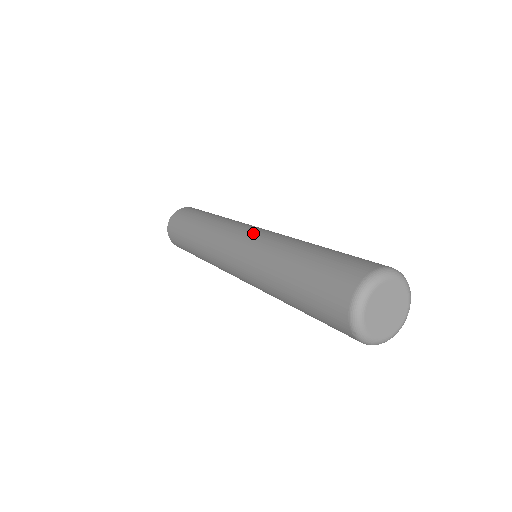
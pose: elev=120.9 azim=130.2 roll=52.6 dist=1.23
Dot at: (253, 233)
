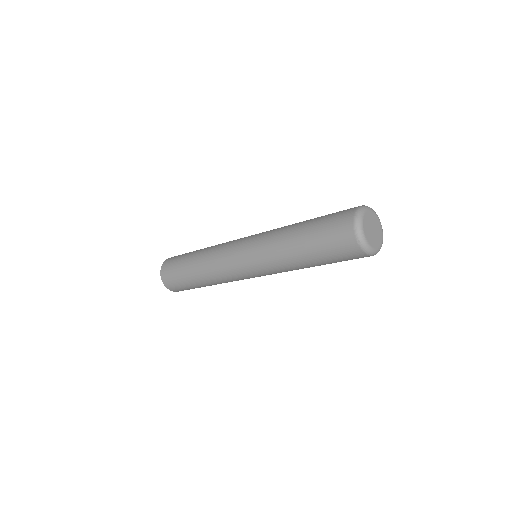
Dot at: (255, 234)
